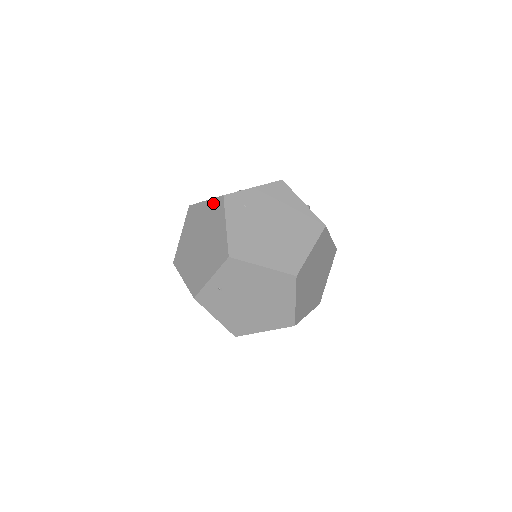
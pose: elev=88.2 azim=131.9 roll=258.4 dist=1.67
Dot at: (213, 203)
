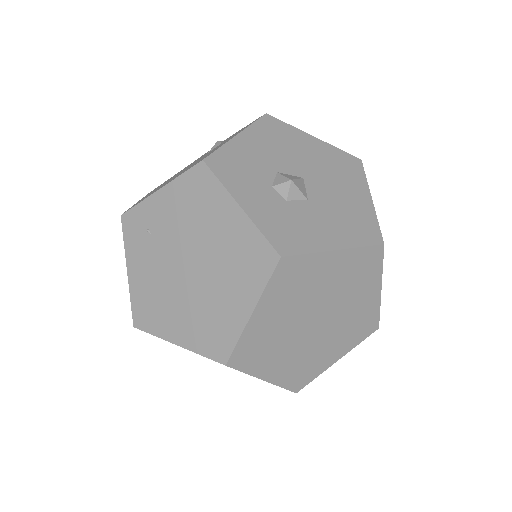
Dot at: occluded
